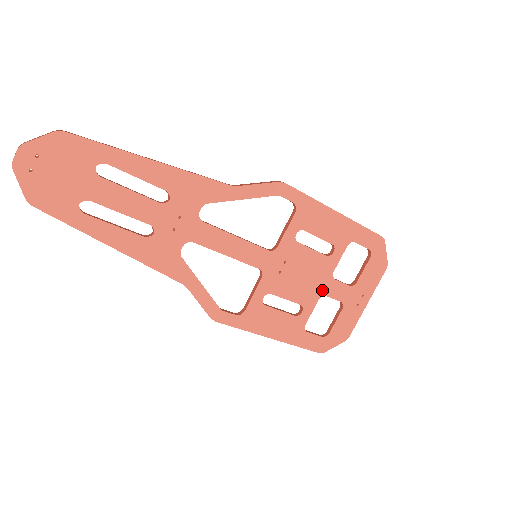
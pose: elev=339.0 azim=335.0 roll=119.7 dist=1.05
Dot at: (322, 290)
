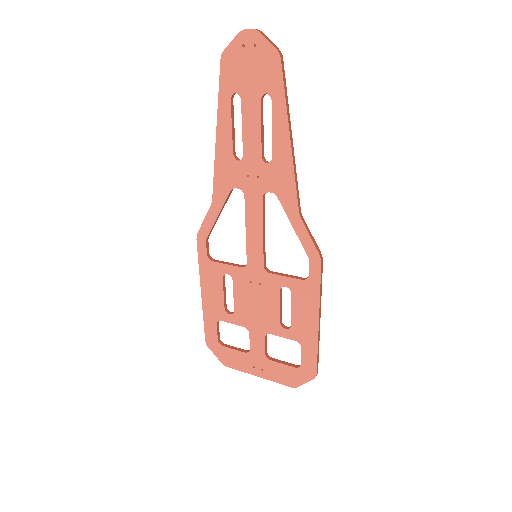
Dot at: (252, 328)
